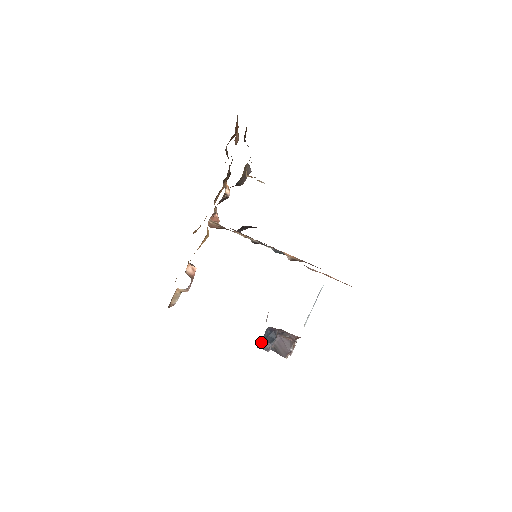
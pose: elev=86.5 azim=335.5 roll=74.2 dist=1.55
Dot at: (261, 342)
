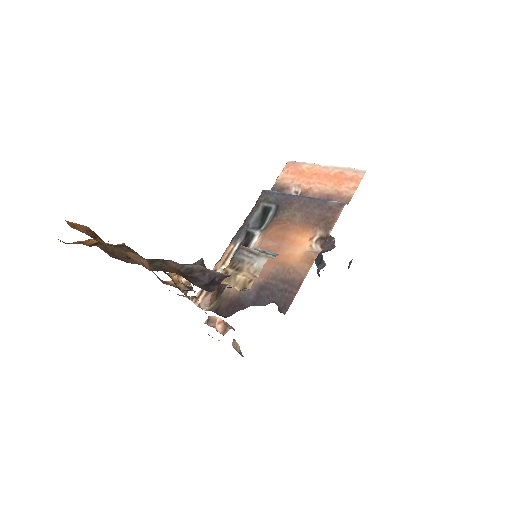
Dot at: (317, 271)
